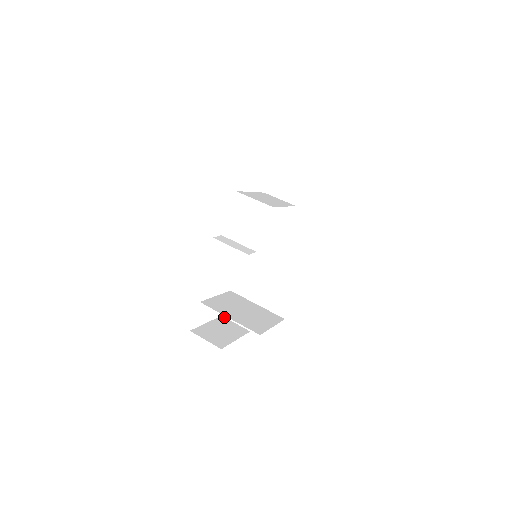
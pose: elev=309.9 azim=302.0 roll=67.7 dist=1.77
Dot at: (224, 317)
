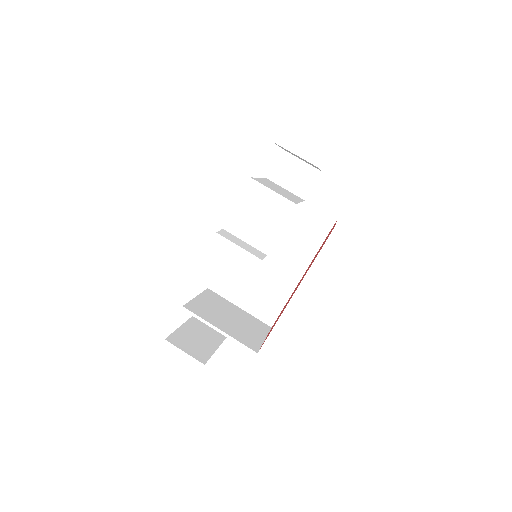
Dot at: (196, 318)
